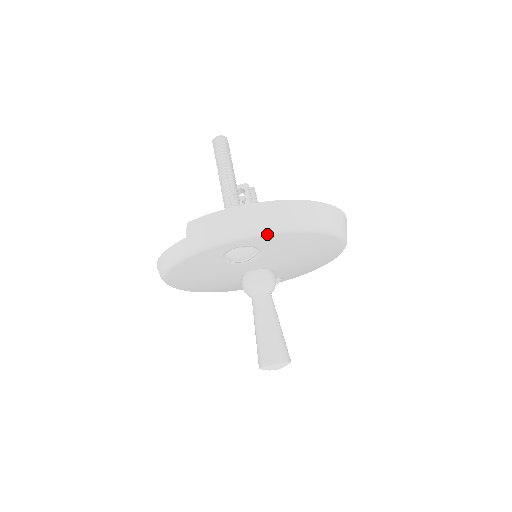
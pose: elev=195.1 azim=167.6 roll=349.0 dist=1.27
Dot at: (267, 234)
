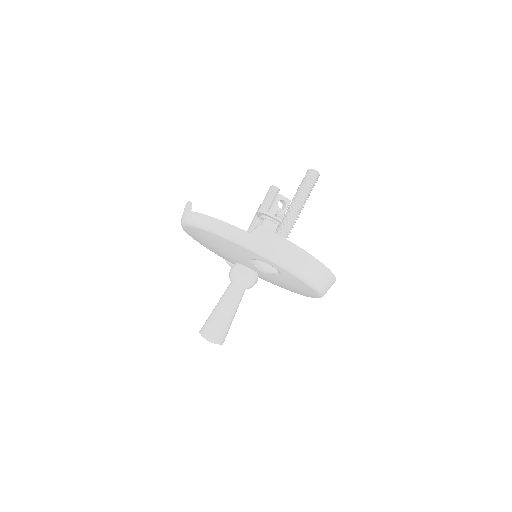
Dot at: (299, 277)
